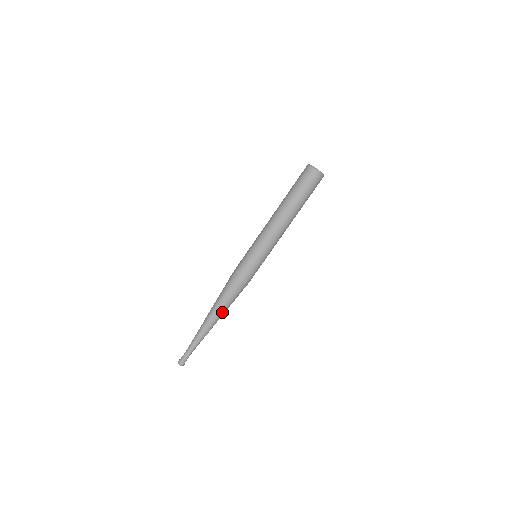
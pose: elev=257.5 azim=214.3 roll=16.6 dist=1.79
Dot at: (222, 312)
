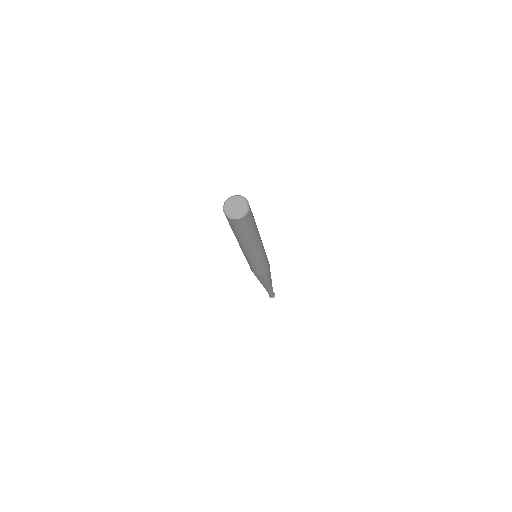
Dot at: occluded
